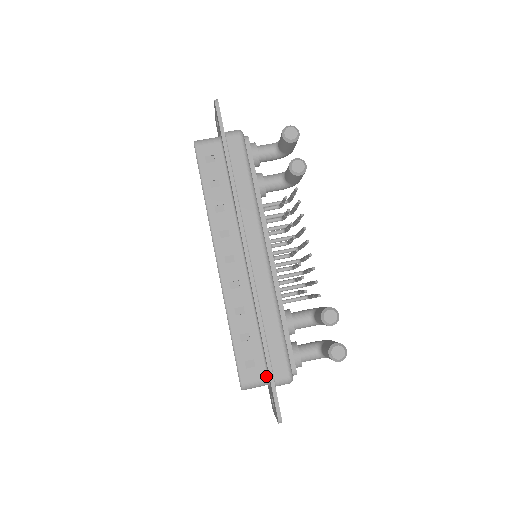
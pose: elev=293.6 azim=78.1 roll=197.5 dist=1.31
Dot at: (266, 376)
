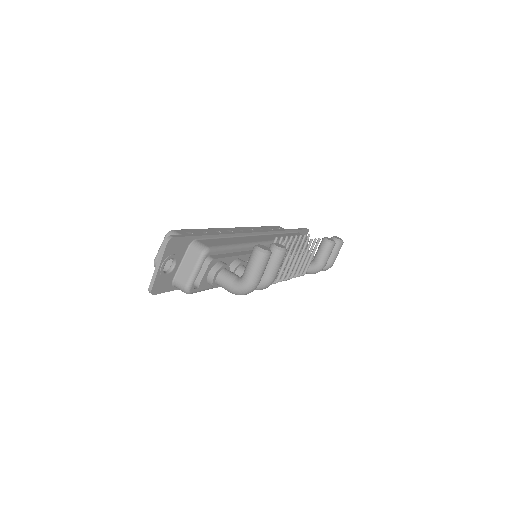
Dot at: occluded
